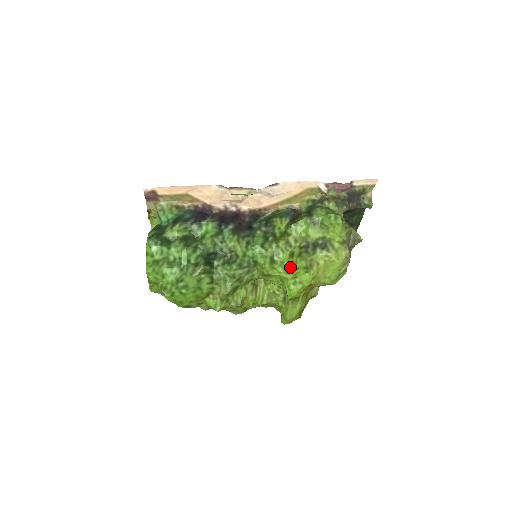
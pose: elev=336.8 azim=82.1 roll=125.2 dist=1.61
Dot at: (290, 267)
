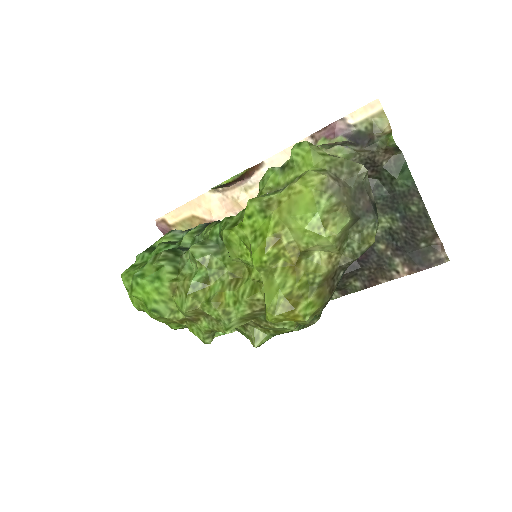
Dot at: (243, 217)
